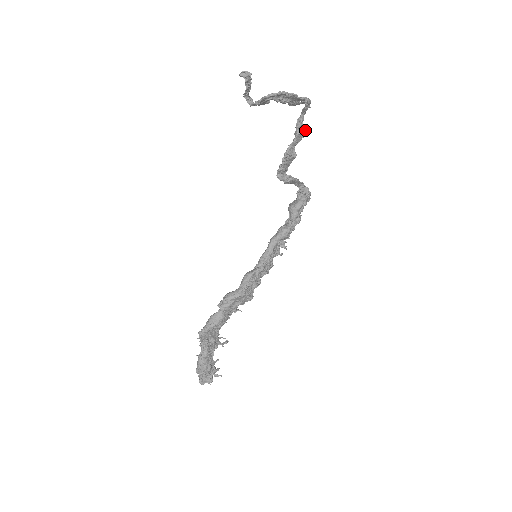
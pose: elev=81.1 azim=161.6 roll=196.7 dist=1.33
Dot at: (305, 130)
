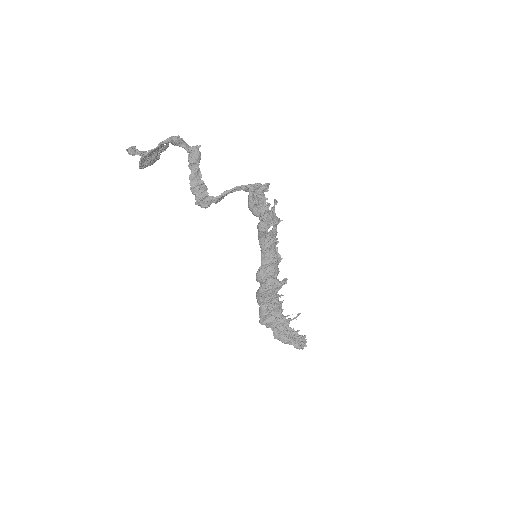
Dot at: (193, 155)
